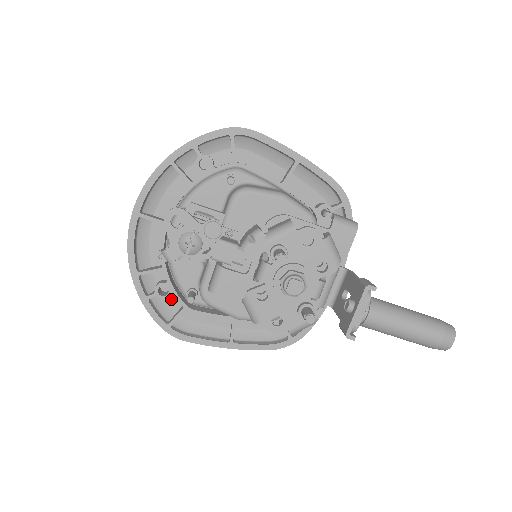
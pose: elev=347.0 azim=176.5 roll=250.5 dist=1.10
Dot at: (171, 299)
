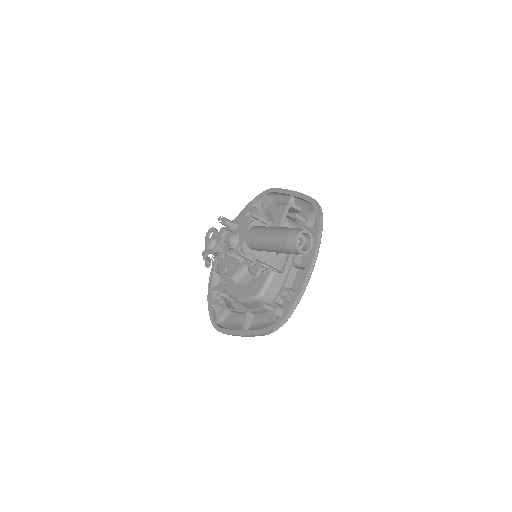
Dot at: occluded
